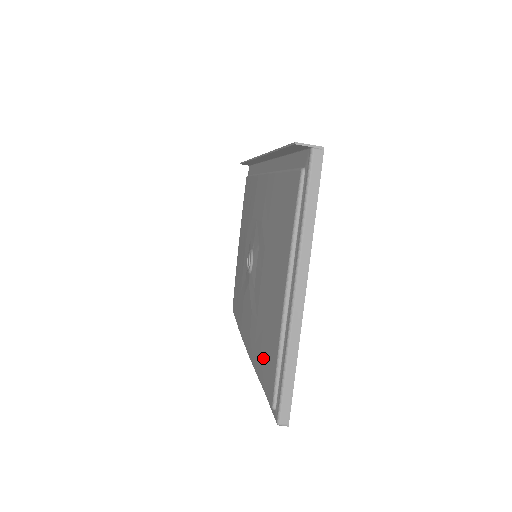
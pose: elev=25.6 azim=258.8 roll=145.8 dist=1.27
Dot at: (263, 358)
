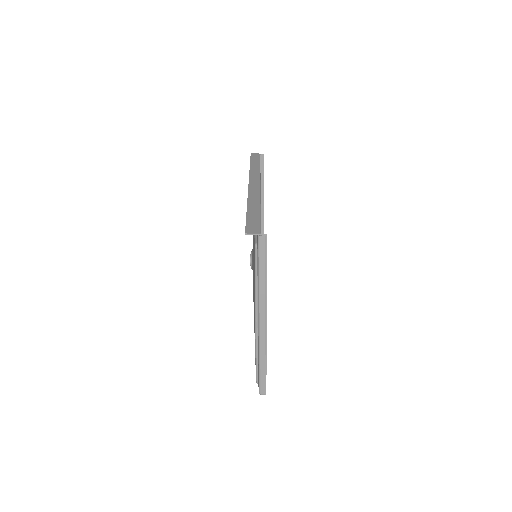
Dot at: occluded
